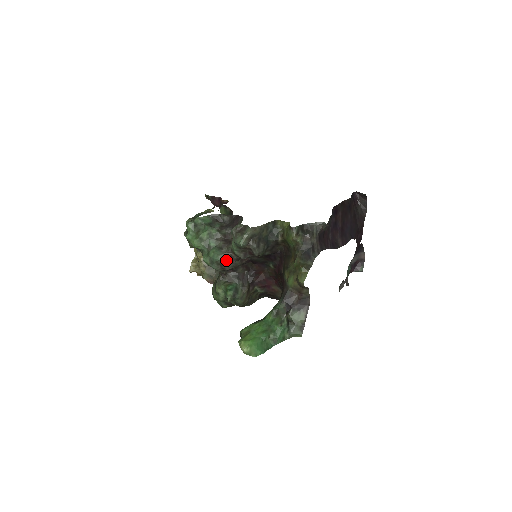
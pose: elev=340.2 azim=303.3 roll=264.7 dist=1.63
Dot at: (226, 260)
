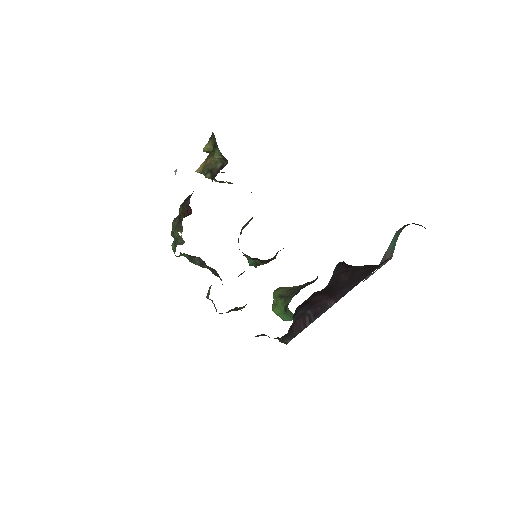
Dot at: occluded
